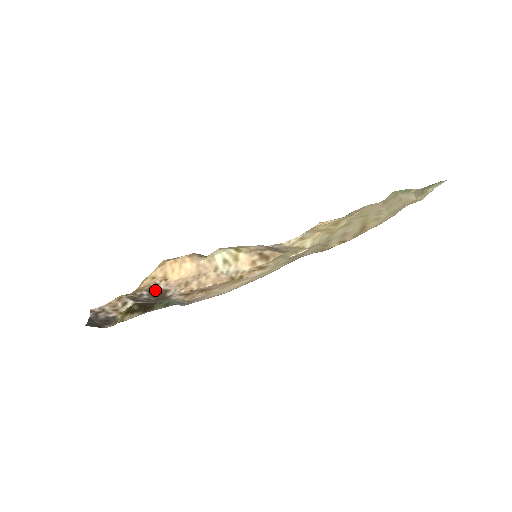
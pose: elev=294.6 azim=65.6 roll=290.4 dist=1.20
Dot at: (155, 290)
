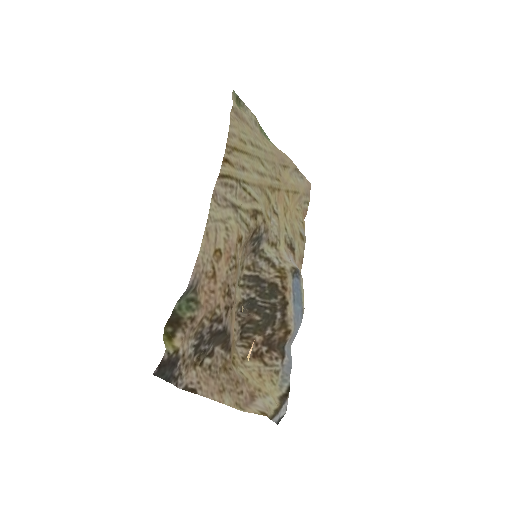
Dot at: (224, 345)
